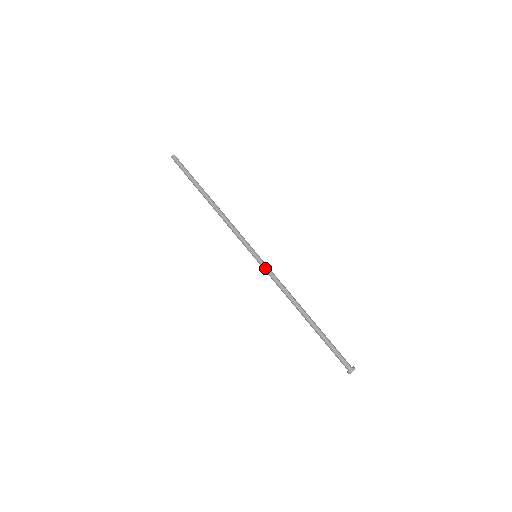
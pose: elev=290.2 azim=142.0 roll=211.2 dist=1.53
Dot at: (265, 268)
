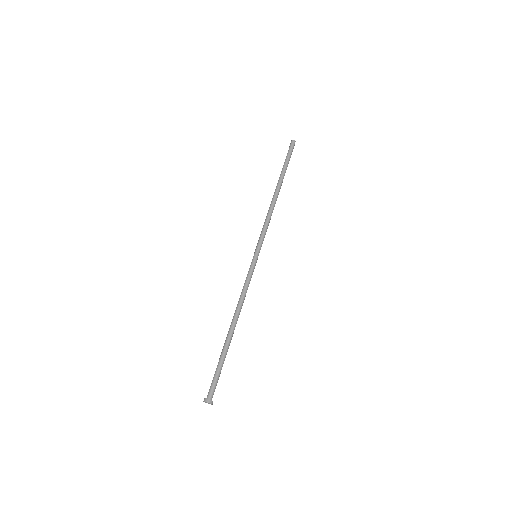
Dot at: (252, 270)
